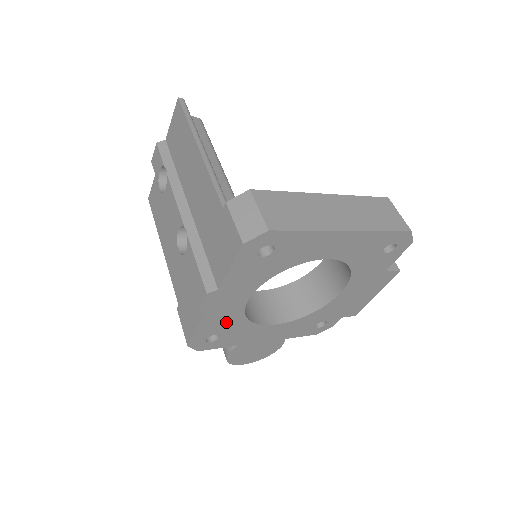
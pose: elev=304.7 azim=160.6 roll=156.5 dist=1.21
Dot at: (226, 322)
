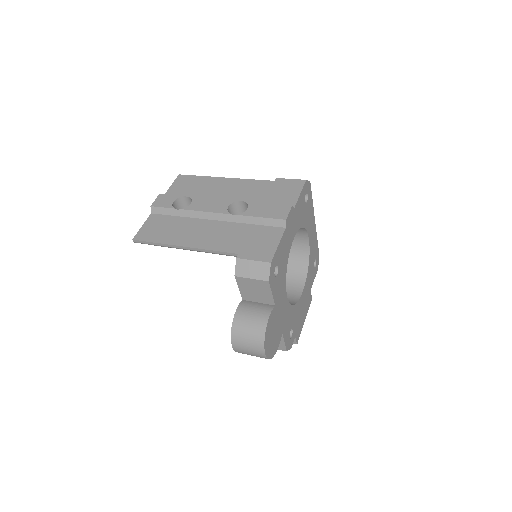
Dot at: (284, 256)
